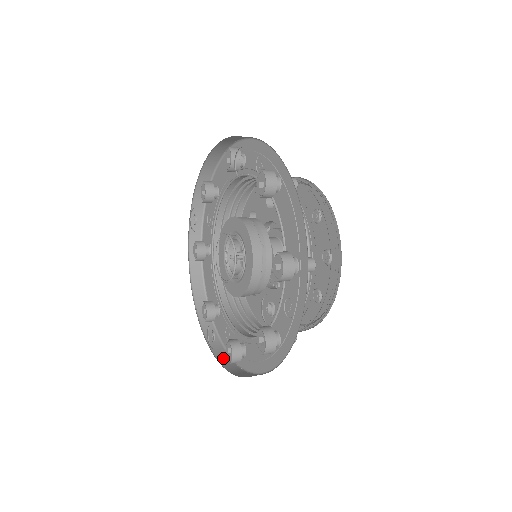
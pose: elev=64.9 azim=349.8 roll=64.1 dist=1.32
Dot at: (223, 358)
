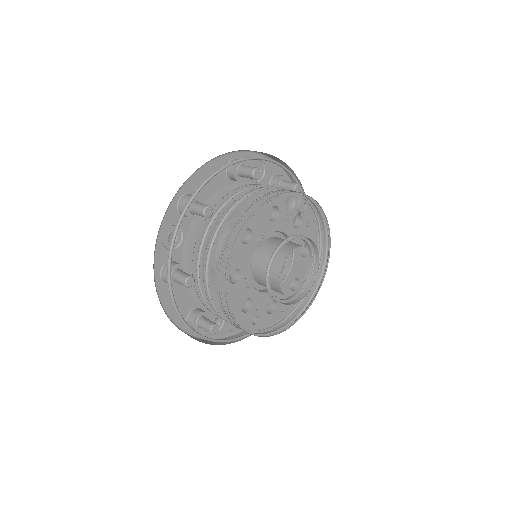
Dot at: occluded
